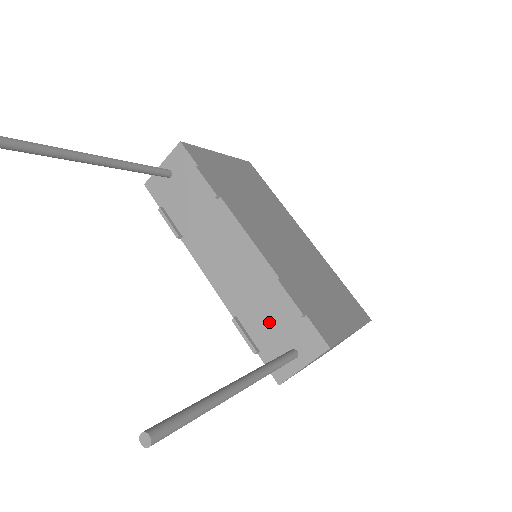
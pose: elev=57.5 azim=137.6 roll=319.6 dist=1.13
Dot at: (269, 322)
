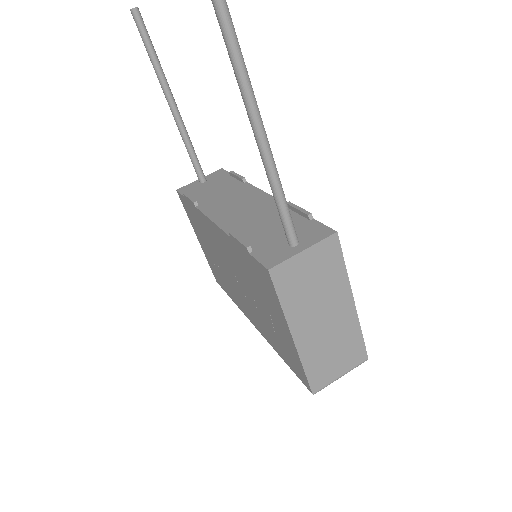
Dot at: (271, 231)
